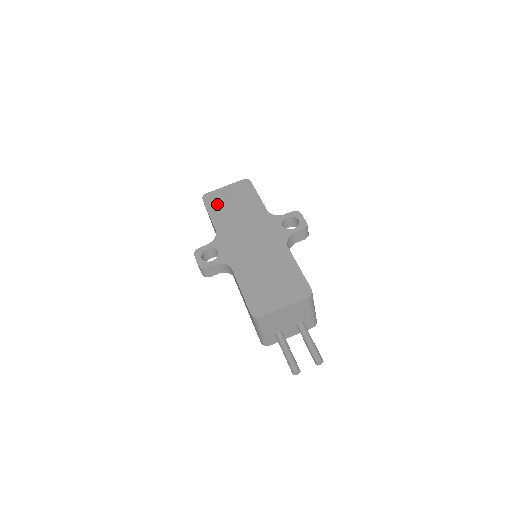
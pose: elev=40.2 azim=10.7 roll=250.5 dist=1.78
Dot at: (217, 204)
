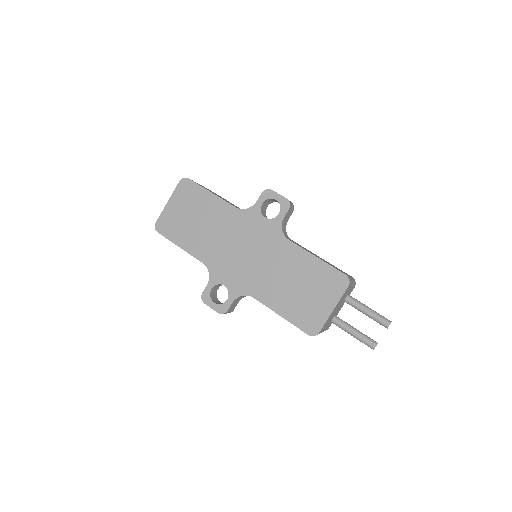
Dot at: (178, 230)
